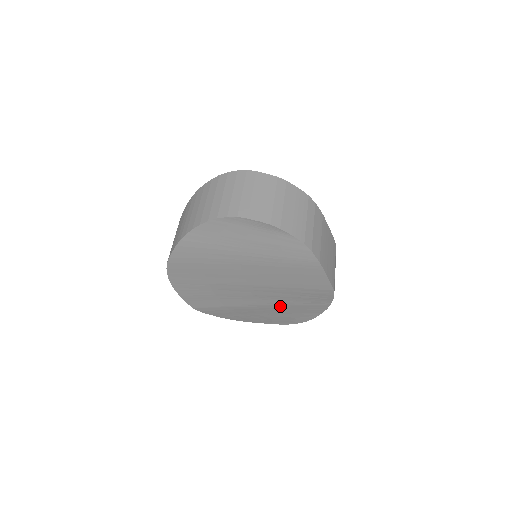
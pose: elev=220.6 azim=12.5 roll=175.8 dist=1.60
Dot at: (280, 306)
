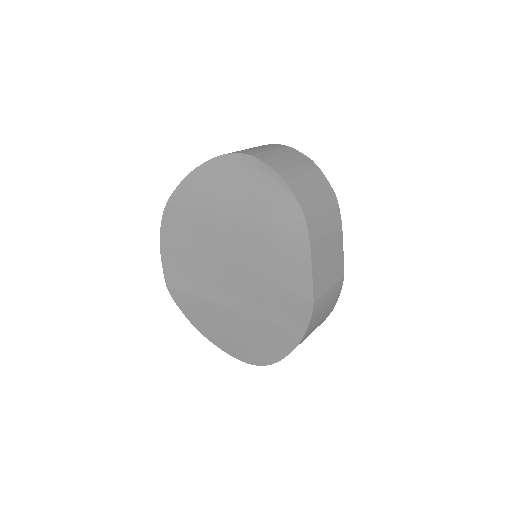
Dot at: (251, 317)
